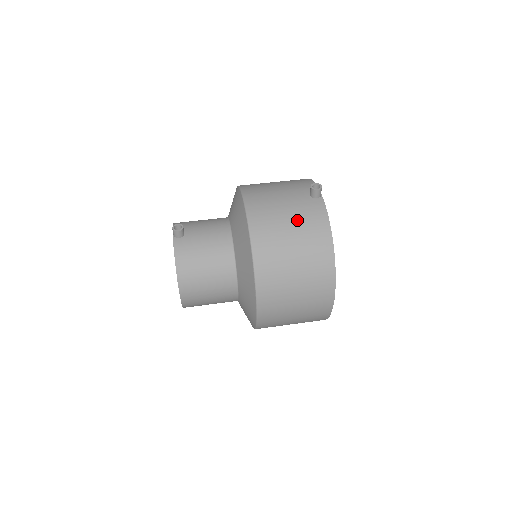
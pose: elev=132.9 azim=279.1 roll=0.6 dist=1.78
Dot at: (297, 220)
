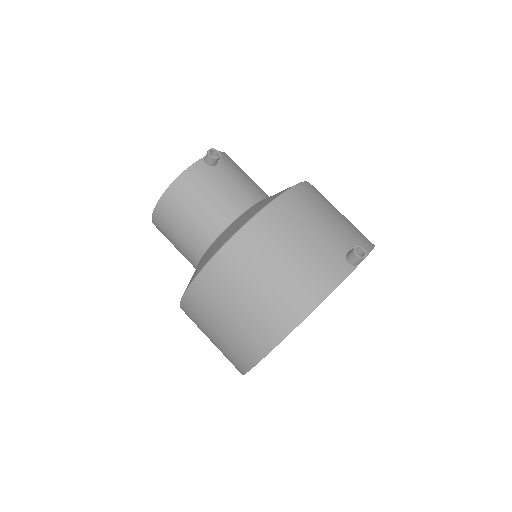
Dot at: (305, 258)
